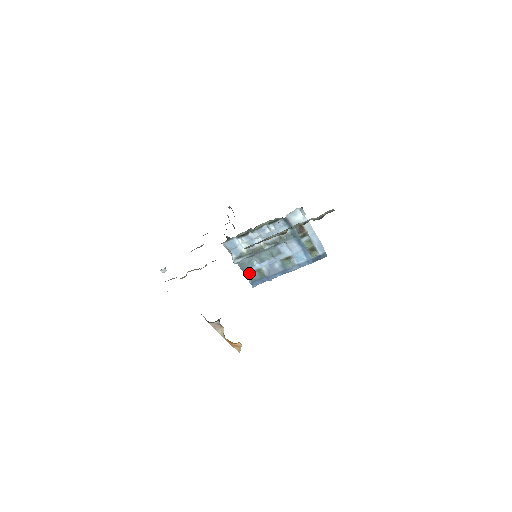
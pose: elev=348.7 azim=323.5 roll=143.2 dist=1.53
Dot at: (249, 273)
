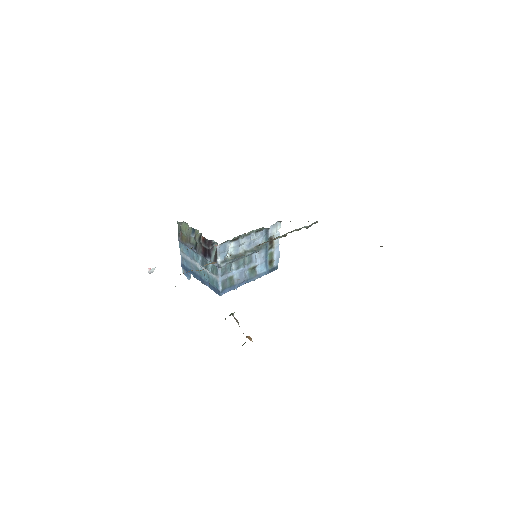
Dot at: (223, 280)
